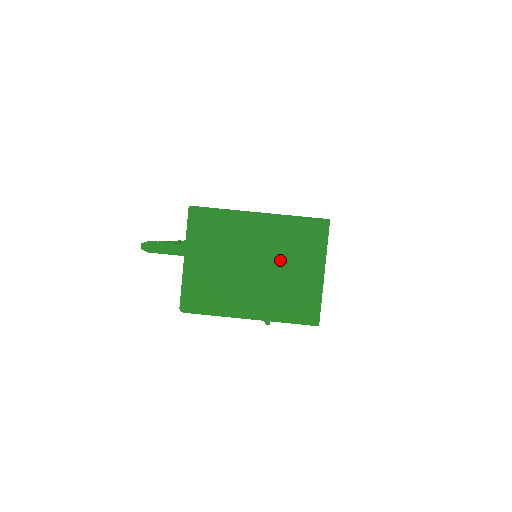
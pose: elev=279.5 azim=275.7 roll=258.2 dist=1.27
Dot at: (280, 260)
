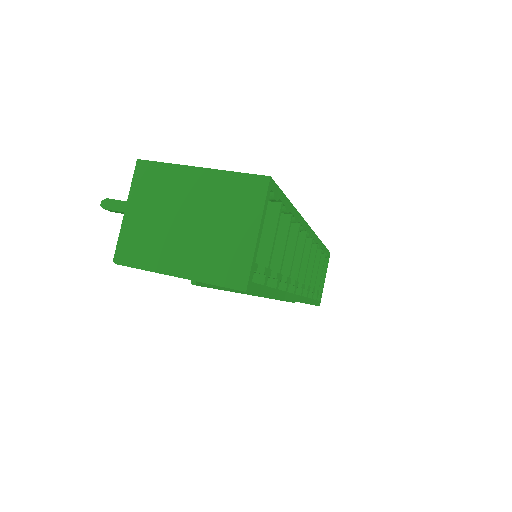
Dot at: (215, 217)
